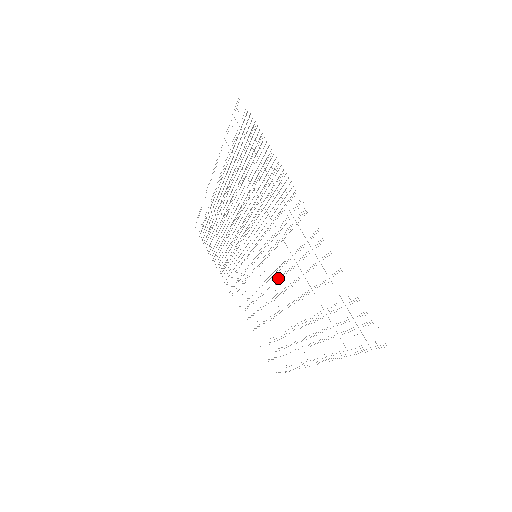
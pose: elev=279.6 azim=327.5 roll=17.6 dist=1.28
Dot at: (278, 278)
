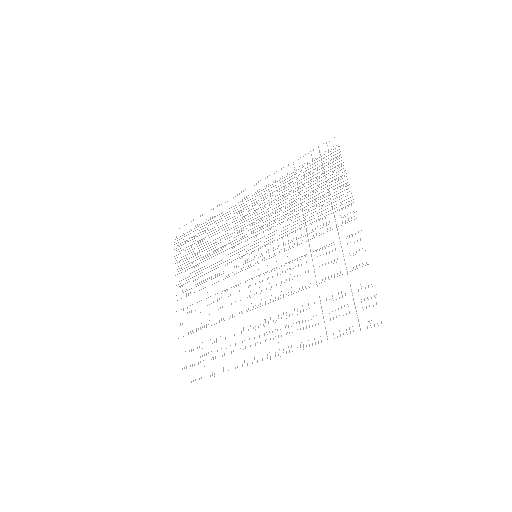
Dot at: occluded
